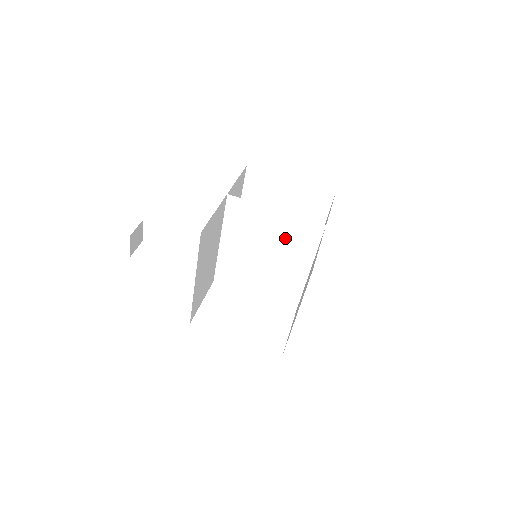
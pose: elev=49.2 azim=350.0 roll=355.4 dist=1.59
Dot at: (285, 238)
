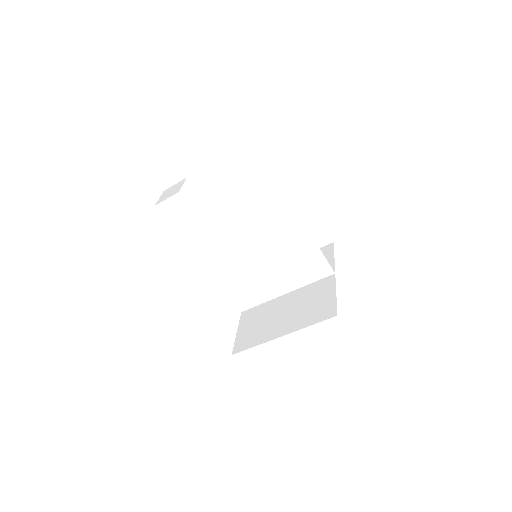
Dot at: (295, 260)
